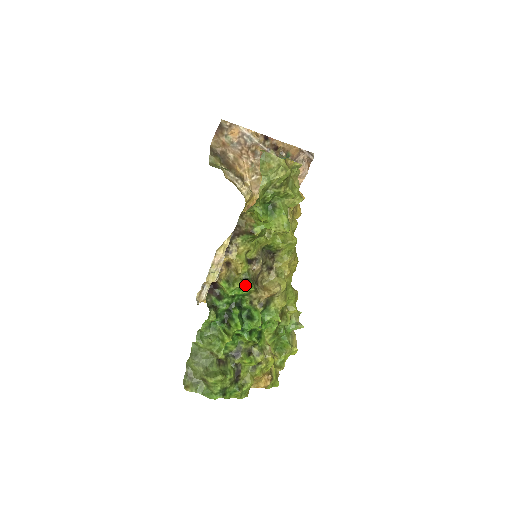
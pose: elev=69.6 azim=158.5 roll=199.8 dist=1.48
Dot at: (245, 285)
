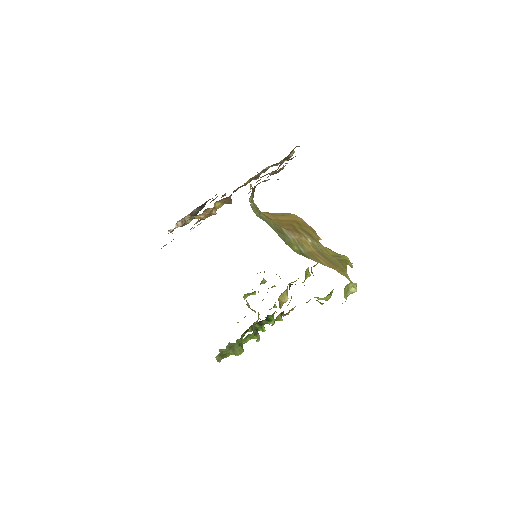
Dot at: (281, 317)
